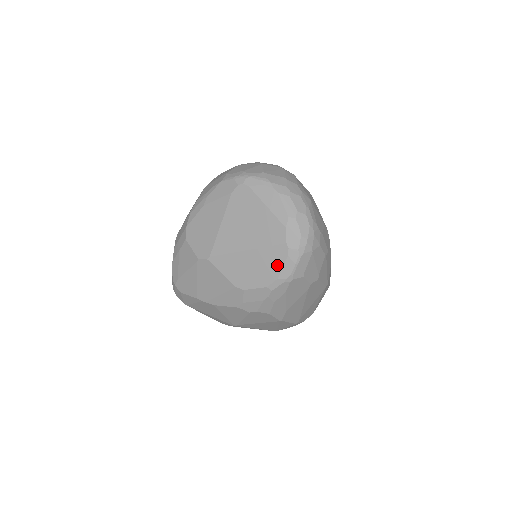
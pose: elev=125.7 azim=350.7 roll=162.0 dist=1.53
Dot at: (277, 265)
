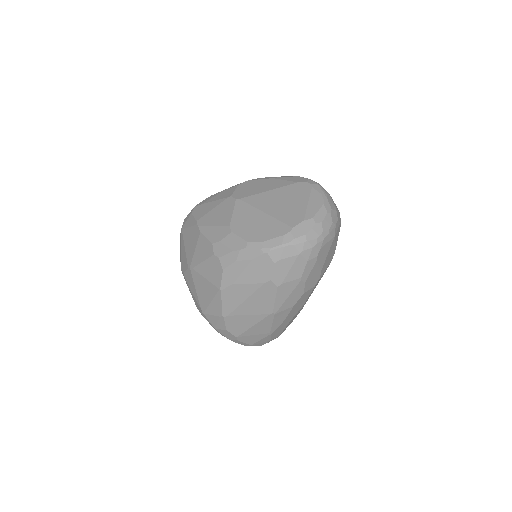
Dot at: (271, 235)
